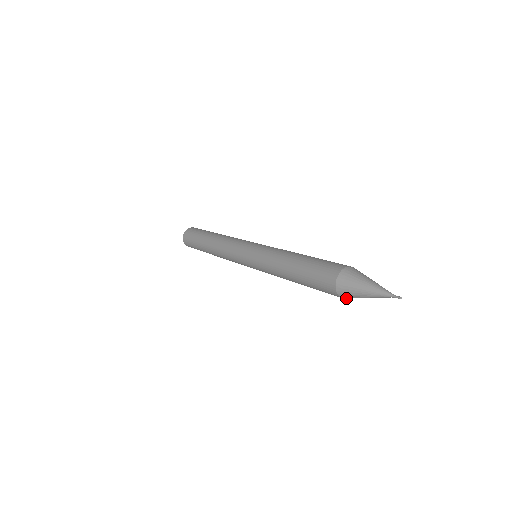
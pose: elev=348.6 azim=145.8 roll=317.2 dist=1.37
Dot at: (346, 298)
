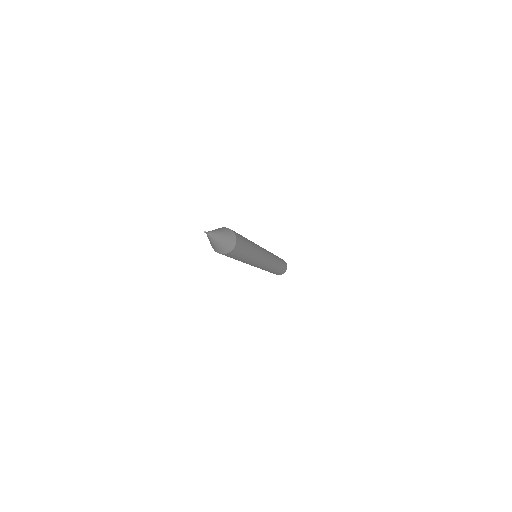
Dot at: occluded
